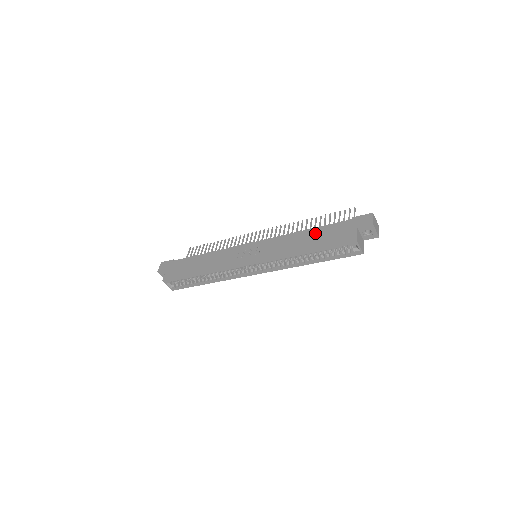
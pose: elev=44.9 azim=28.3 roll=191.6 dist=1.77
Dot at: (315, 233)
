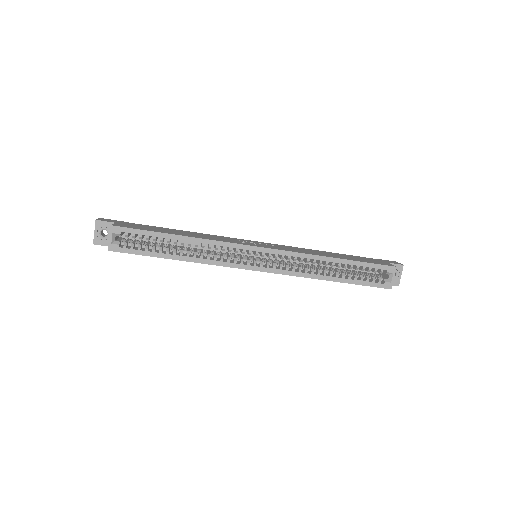
Dot at: (340, 254)
